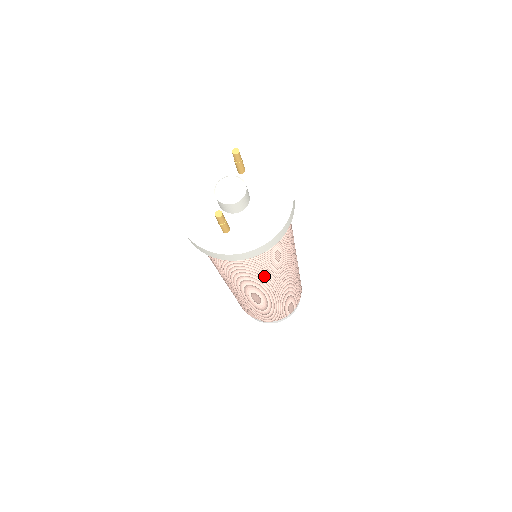
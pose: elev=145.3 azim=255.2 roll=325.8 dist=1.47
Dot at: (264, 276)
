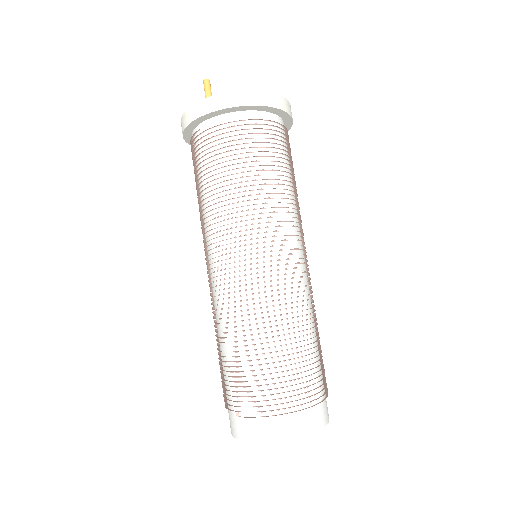
Dot at: (233, 197)
